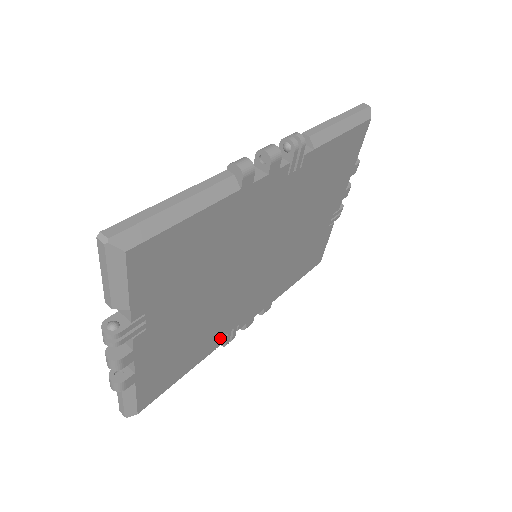
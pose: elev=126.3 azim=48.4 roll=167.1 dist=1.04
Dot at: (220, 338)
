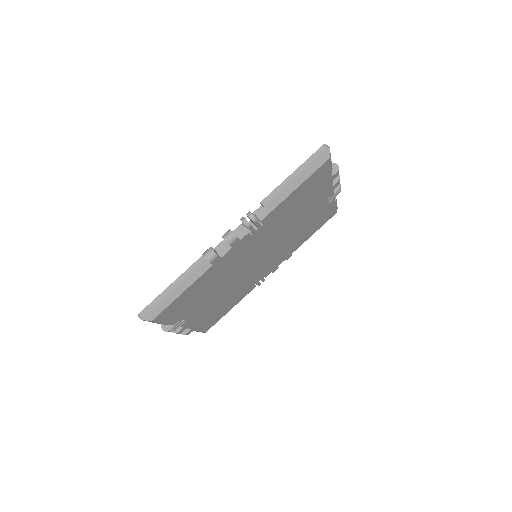
Dot at: (250, 288)
